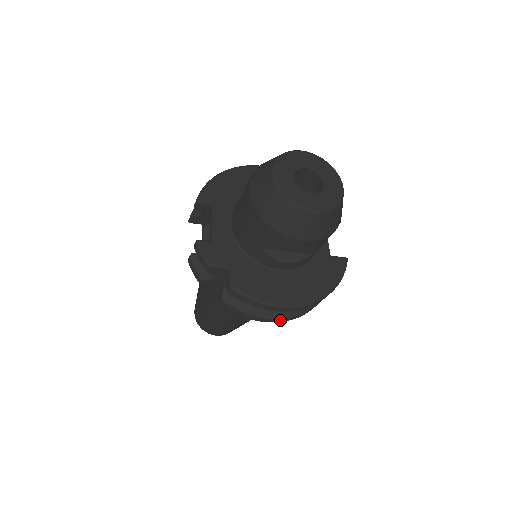
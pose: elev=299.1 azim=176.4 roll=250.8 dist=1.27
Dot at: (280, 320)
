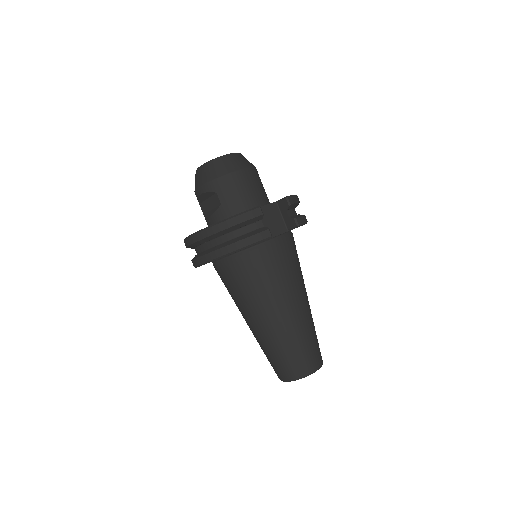
Dot at: (204, 259)
